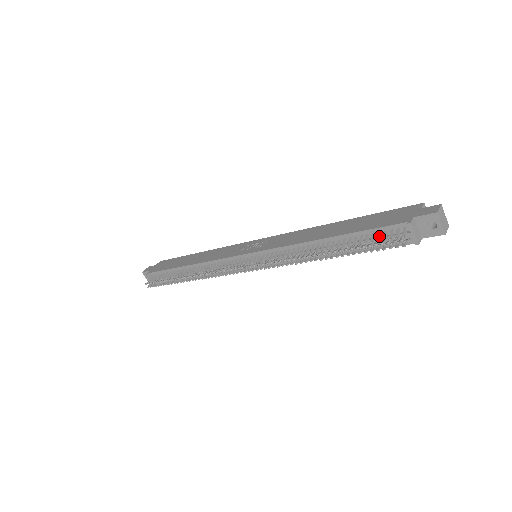
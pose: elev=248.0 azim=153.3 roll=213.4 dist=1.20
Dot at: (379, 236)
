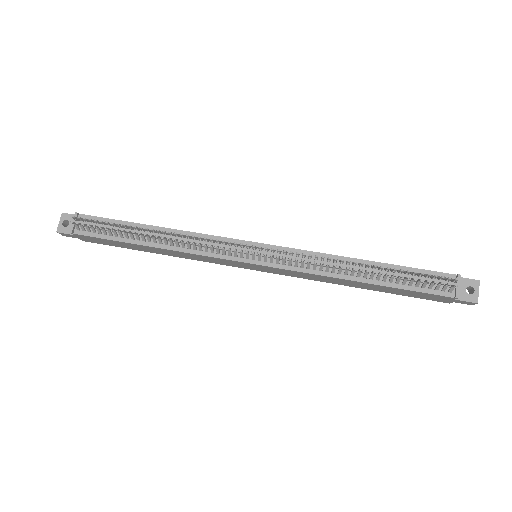
Dot at: occluded
